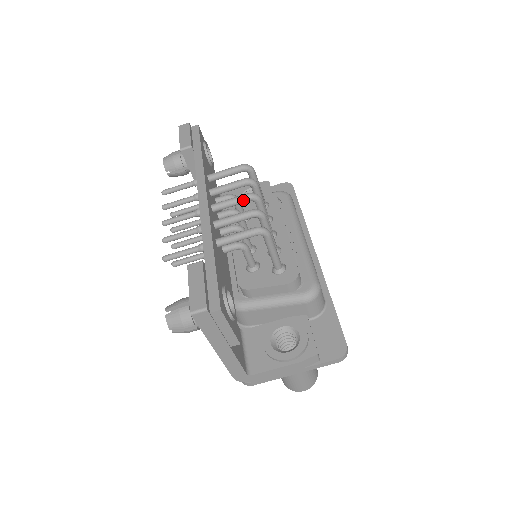
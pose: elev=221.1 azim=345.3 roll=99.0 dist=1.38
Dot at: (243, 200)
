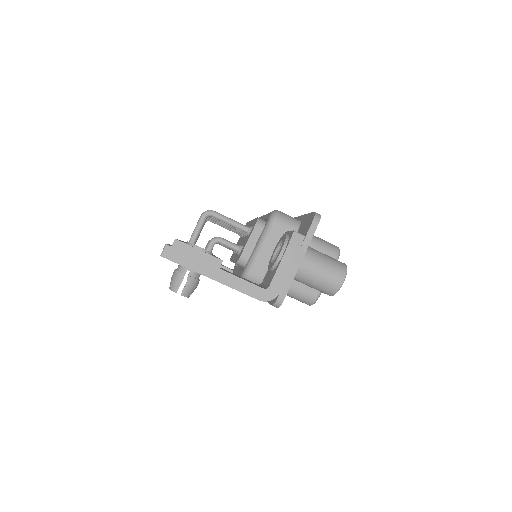
Dot at: occluded
